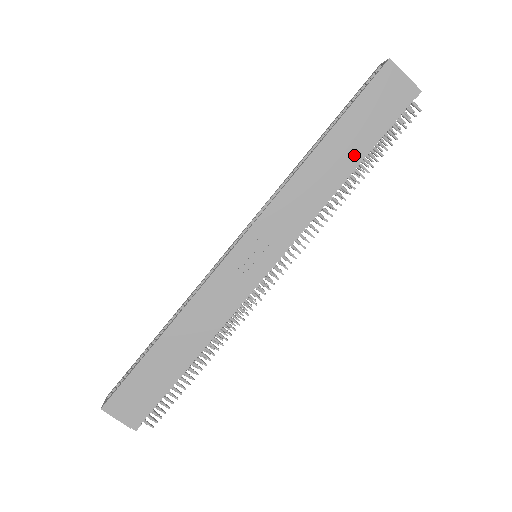
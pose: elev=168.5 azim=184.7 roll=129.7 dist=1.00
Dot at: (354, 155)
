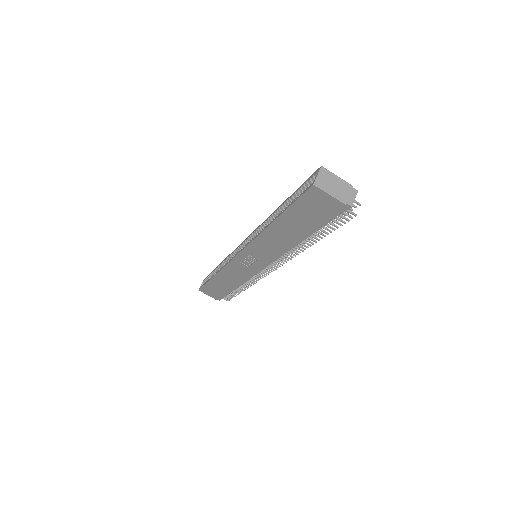
Dot at: (301, 233)
